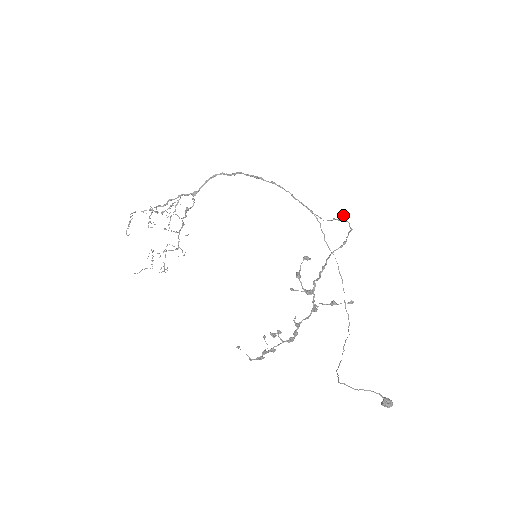
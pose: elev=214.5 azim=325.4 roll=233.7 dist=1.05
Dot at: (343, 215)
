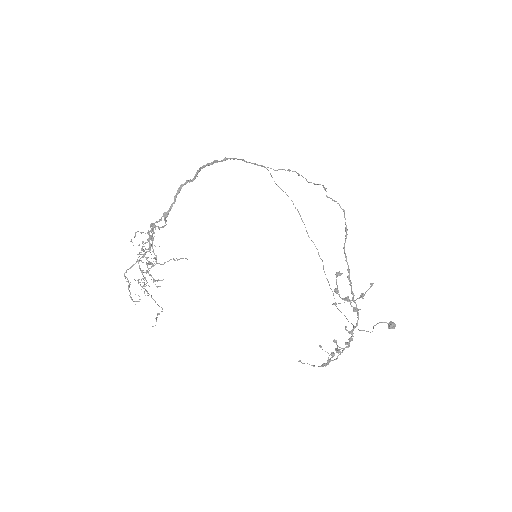
Dot at: occluded
